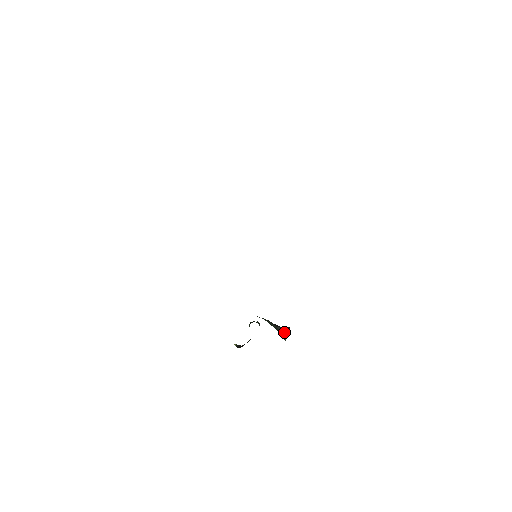
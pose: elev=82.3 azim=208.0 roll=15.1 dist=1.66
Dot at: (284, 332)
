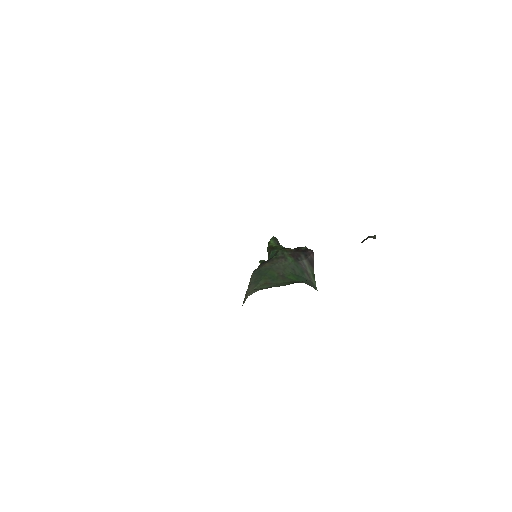
Dot at: (310, 267)
